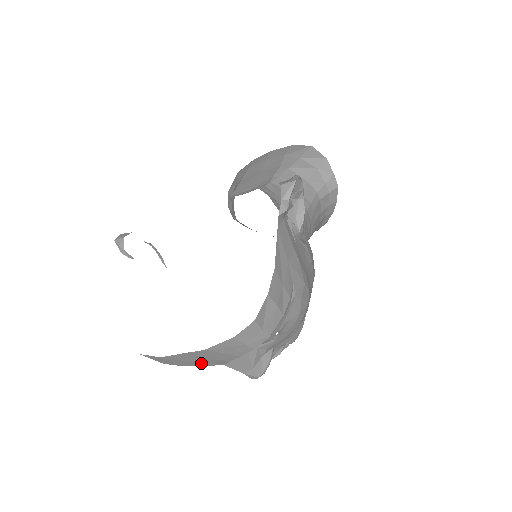
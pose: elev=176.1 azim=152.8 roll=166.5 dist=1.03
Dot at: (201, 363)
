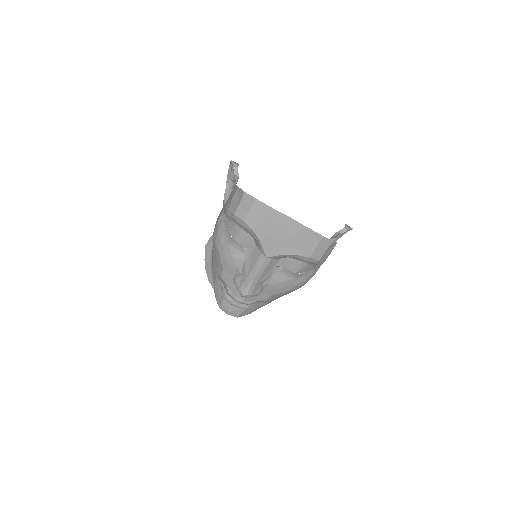
Dot at: (269, 240)
